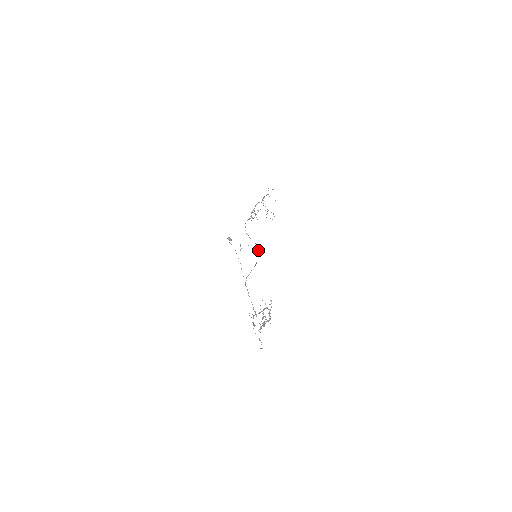
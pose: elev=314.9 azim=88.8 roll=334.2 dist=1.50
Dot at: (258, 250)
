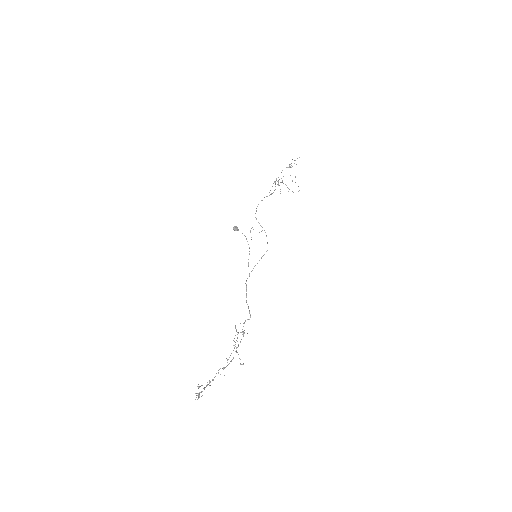
Dot at: occluded
